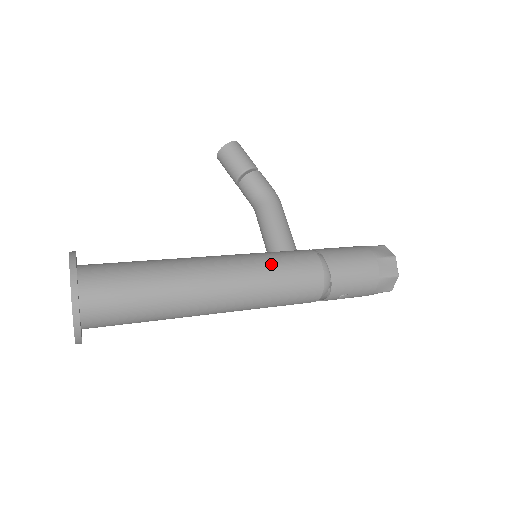
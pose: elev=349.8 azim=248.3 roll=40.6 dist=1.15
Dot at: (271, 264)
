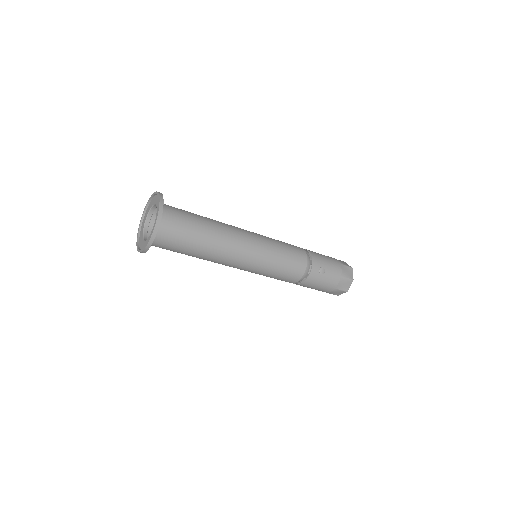
Dot at: occluded
